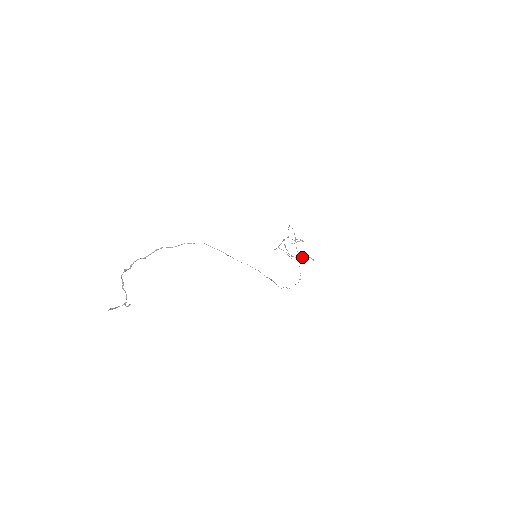
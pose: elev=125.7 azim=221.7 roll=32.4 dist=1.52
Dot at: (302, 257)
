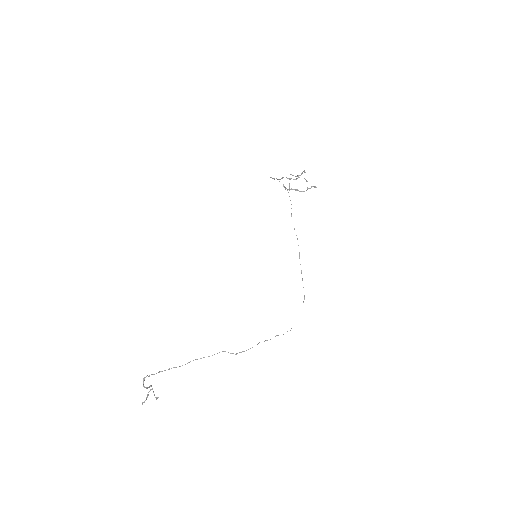
Dot at: occluded
